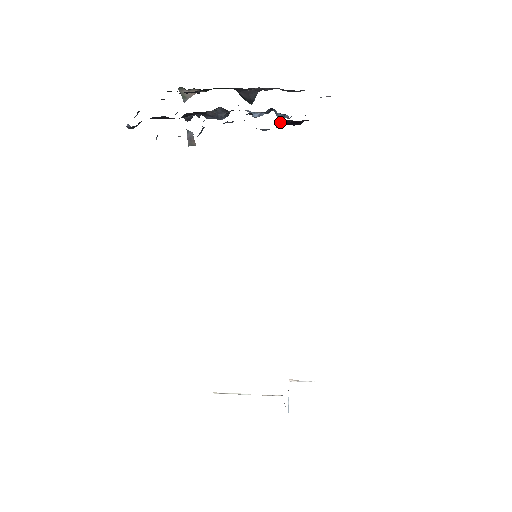
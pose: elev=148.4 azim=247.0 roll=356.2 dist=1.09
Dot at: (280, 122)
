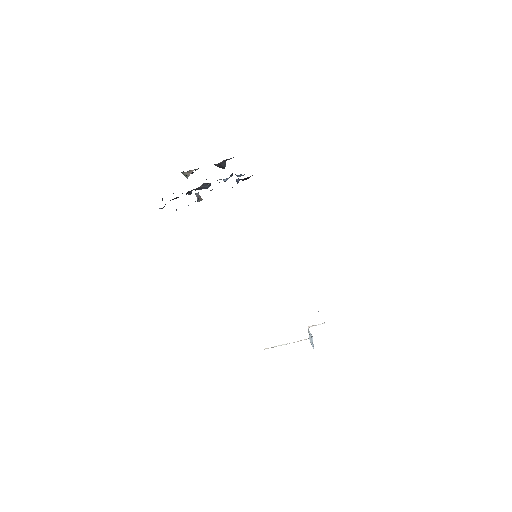
Dot at: (238, 181)
